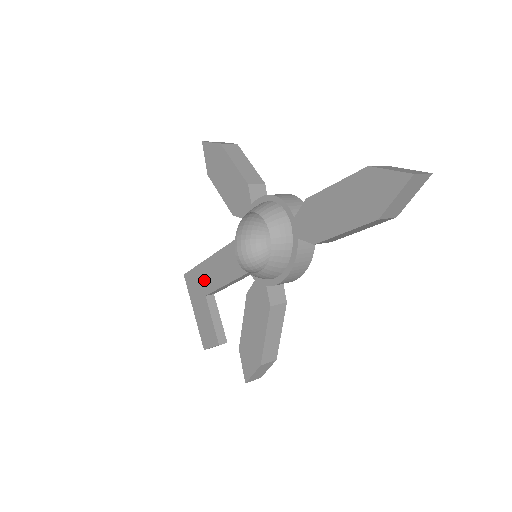
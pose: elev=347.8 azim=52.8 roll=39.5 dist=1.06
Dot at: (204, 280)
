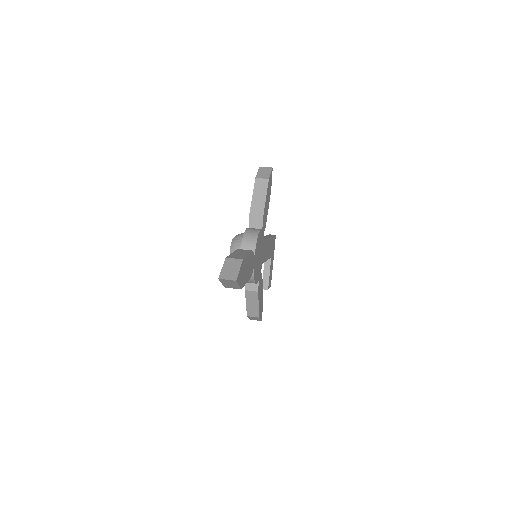
Dot at: occluded
